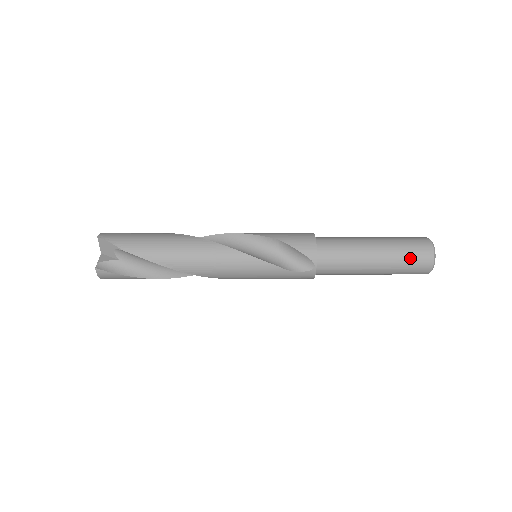
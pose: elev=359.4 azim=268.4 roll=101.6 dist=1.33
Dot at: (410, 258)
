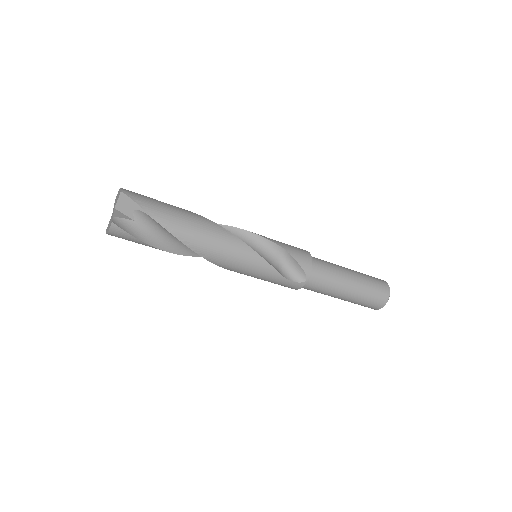
Dot at: (373, 294)
